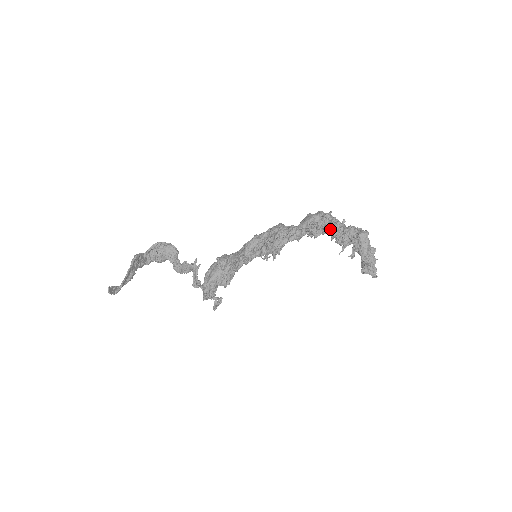
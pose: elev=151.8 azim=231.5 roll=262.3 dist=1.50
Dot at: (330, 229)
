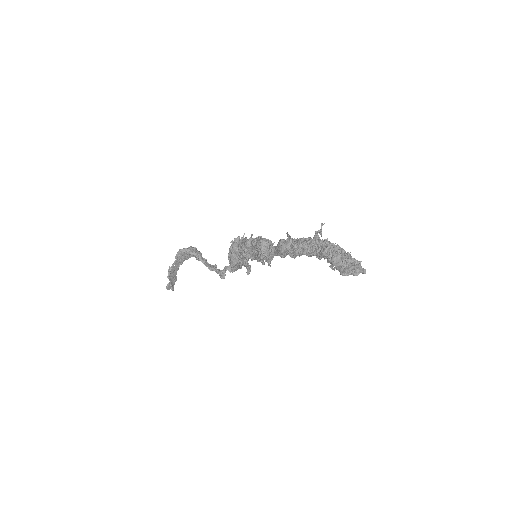
Dot at: (303, 254)
